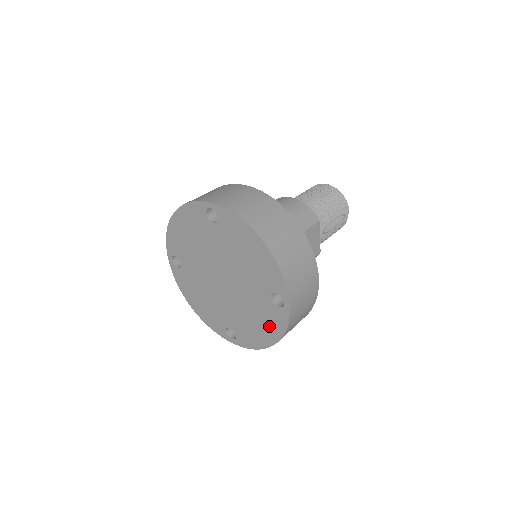
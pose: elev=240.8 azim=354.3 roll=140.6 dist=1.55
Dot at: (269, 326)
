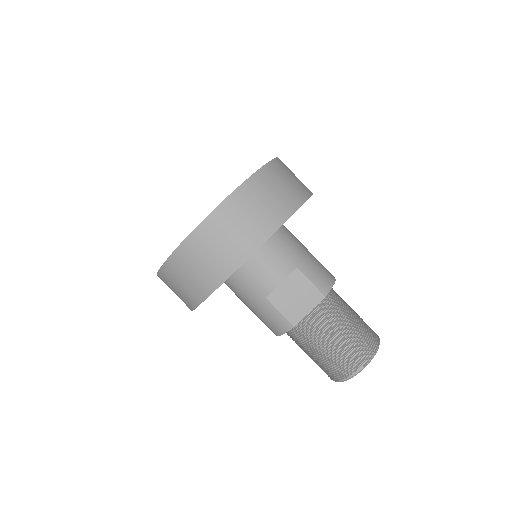
Dot at: occluded
